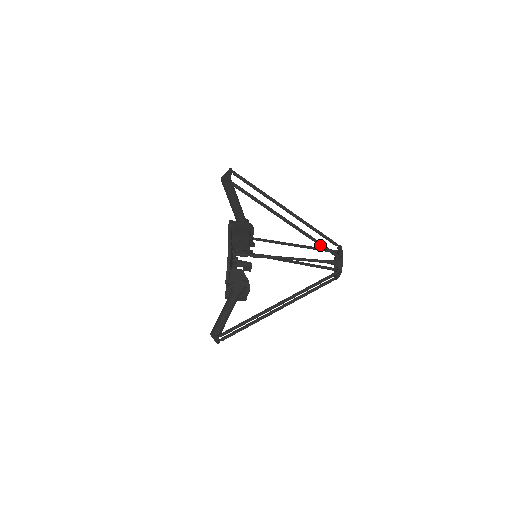
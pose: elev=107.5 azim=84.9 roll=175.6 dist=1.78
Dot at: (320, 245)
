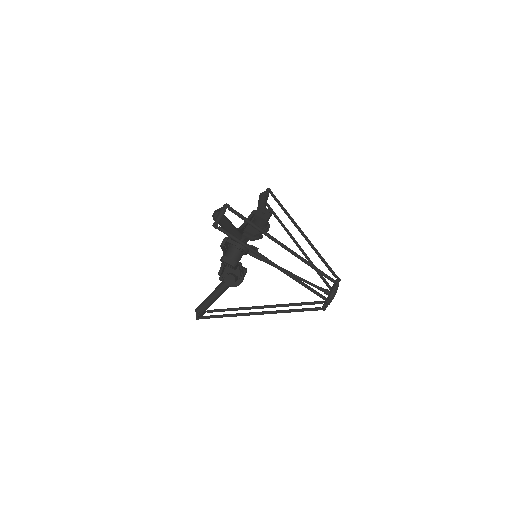
Dot at: occluded
